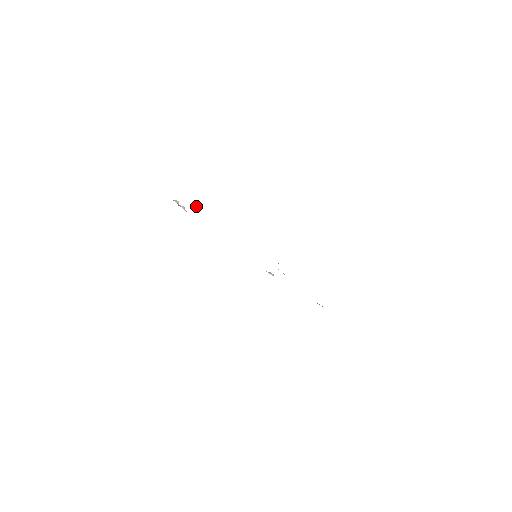
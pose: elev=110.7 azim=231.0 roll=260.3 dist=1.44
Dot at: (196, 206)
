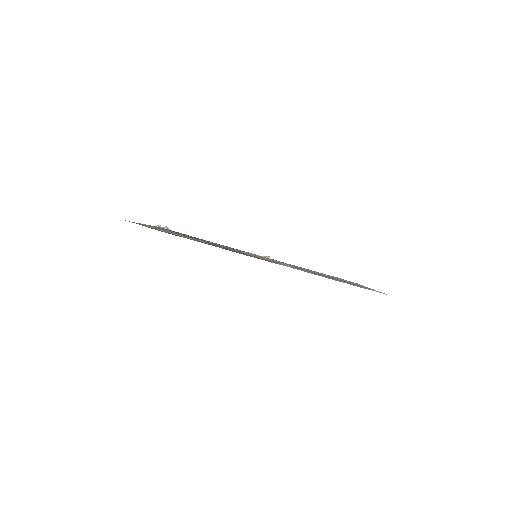
Dot at: occluded
